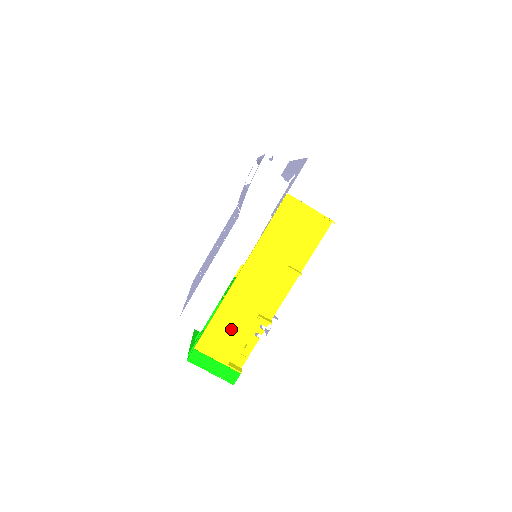
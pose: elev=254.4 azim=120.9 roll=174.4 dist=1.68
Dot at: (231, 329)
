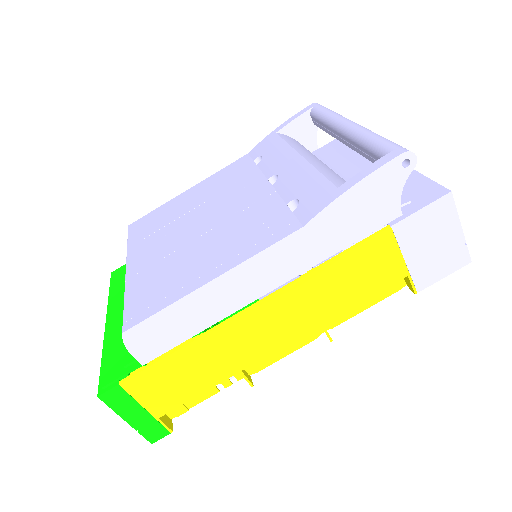
Dot at: (192, 376)
